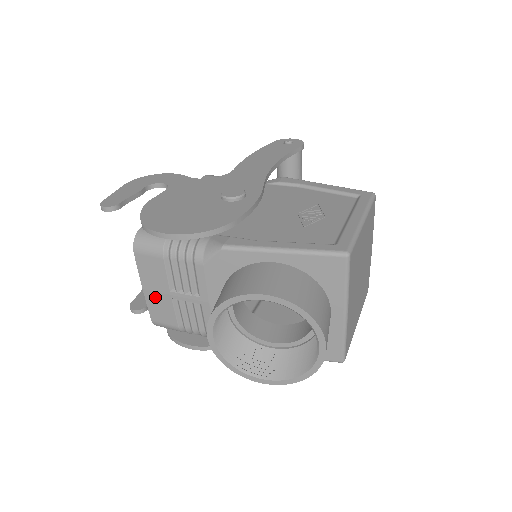
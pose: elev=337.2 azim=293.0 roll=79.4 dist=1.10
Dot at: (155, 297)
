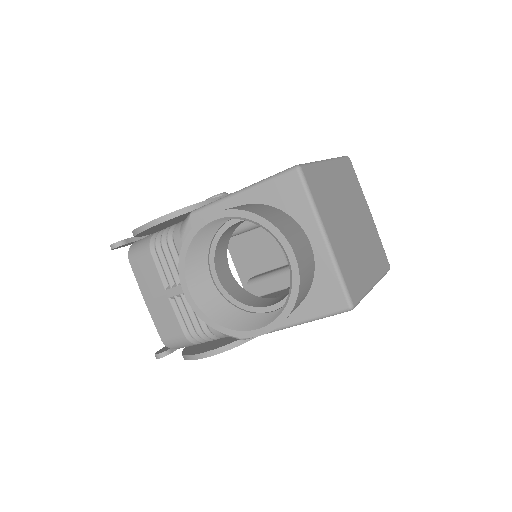
Dot at: (156, 305)
